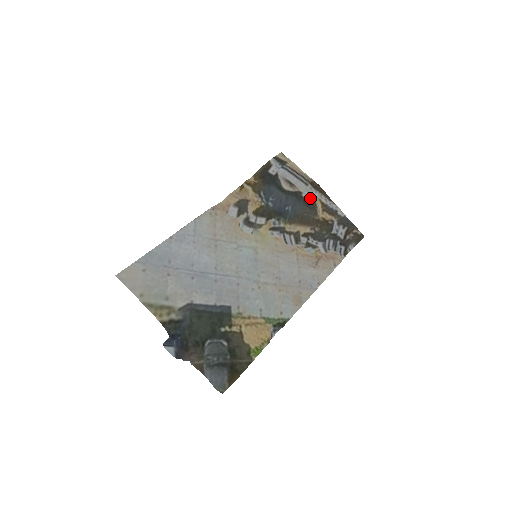
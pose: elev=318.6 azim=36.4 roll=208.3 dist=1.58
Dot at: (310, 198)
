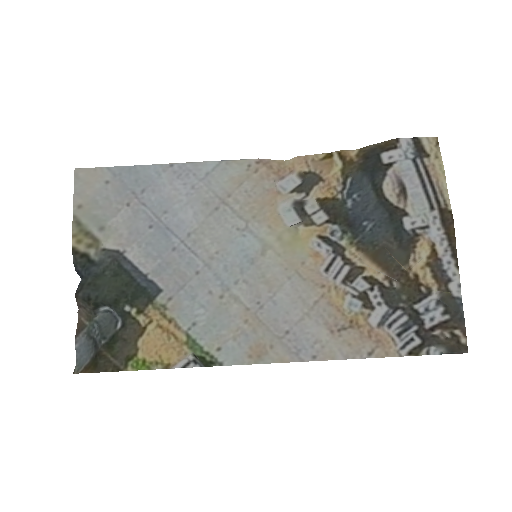
Dot at: (412, 231)
